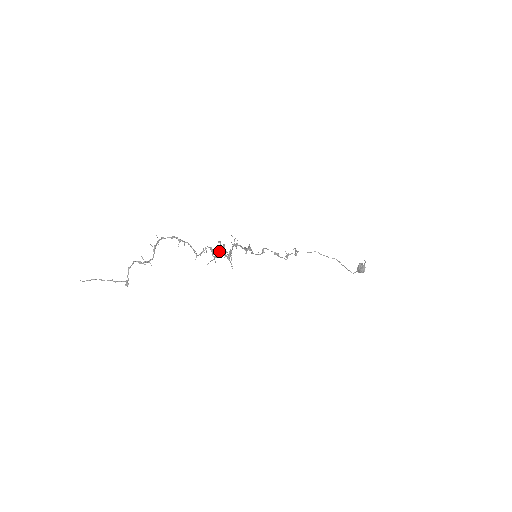
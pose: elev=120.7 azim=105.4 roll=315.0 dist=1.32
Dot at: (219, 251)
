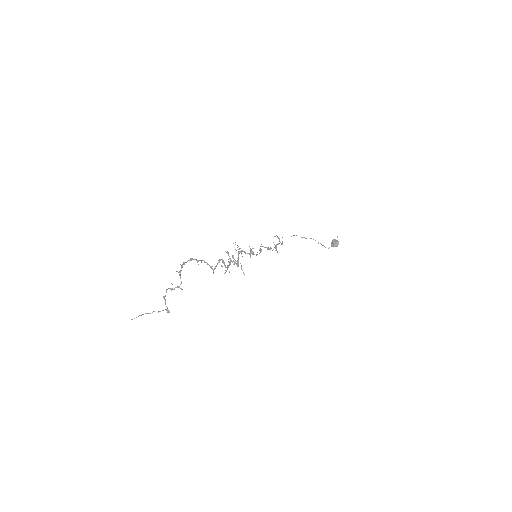
Dot at: (230, 261)
